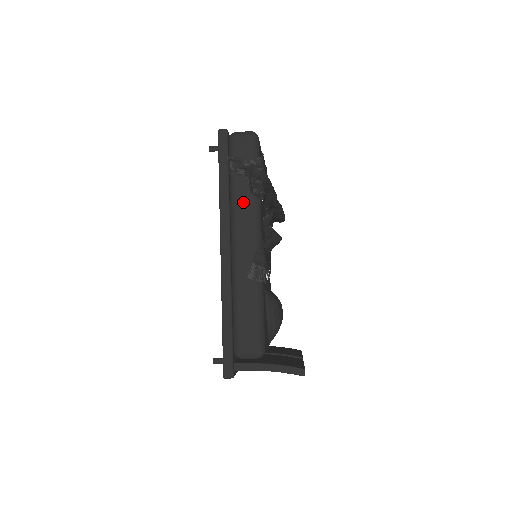
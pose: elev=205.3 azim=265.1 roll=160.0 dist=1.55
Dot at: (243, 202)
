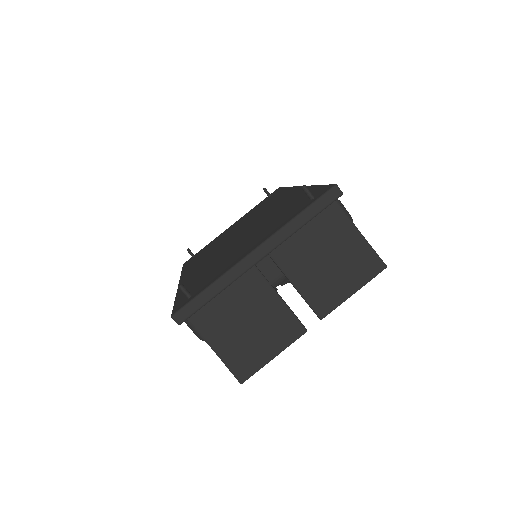
Dot at: occluded
